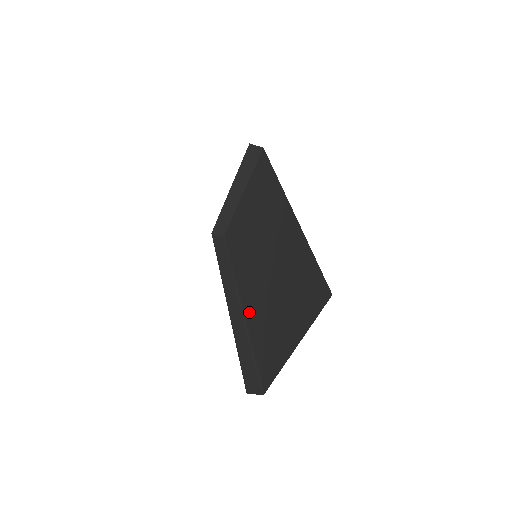
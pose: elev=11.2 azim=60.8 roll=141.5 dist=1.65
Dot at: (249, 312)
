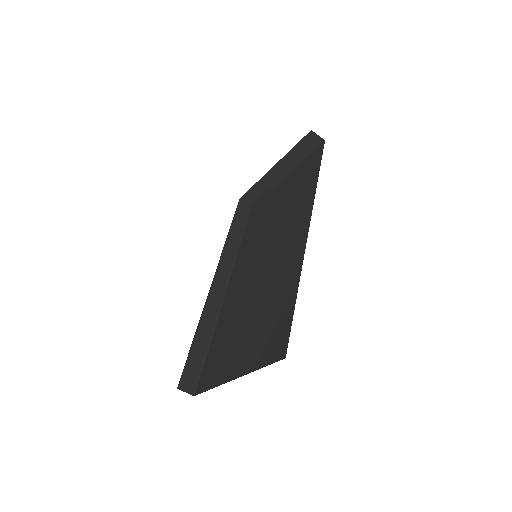
Dot at: (227, 304)
